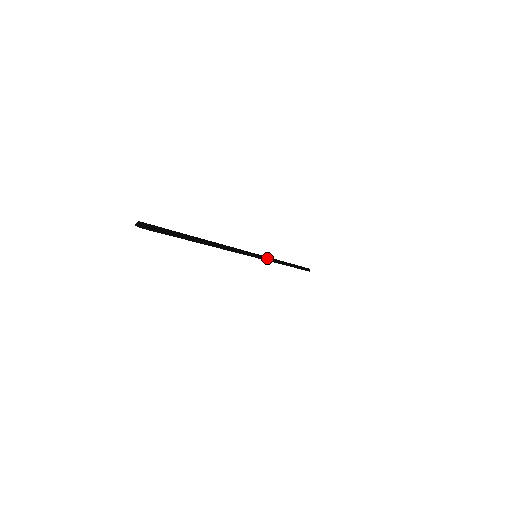
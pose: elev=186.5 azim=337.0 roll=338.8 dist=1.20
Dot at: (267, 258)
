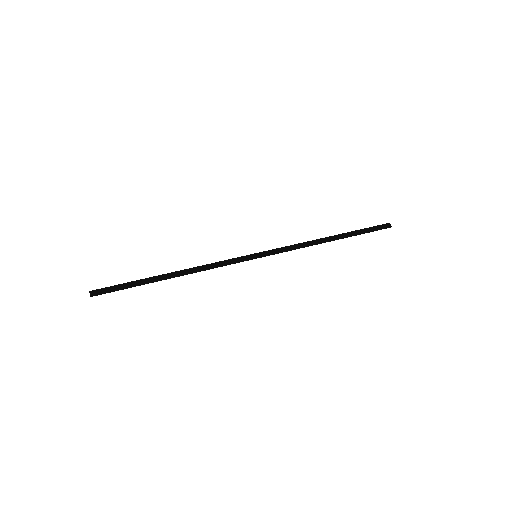
Dot at: (277, 252)
